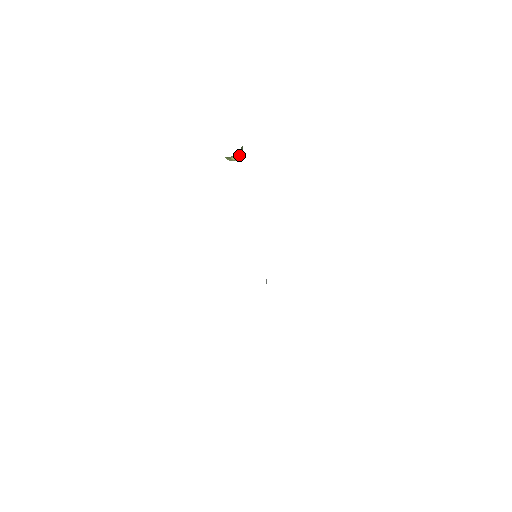
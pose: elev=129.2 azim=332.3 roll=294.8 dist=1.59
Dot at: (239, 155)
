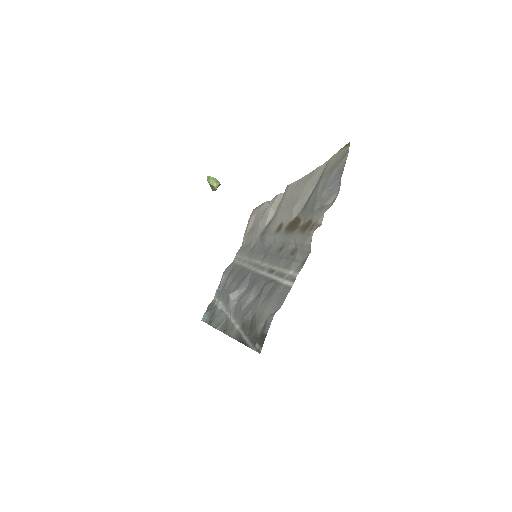
Dot at: occluded
